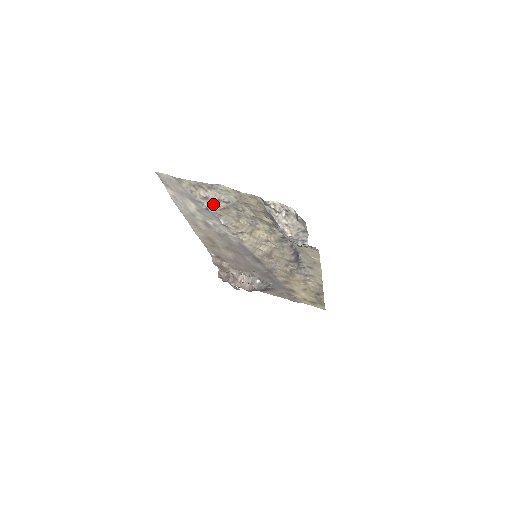
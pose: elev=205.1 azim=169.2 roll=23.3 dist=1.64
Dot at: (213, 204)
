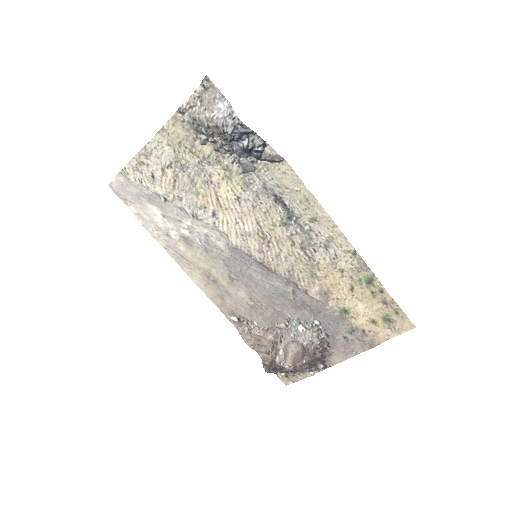
Dot at: (164, 184)
